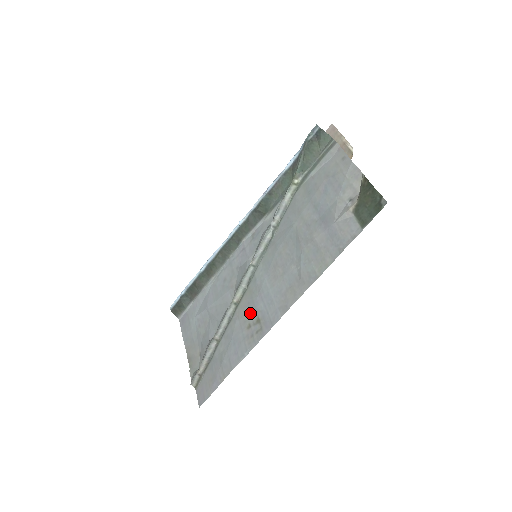
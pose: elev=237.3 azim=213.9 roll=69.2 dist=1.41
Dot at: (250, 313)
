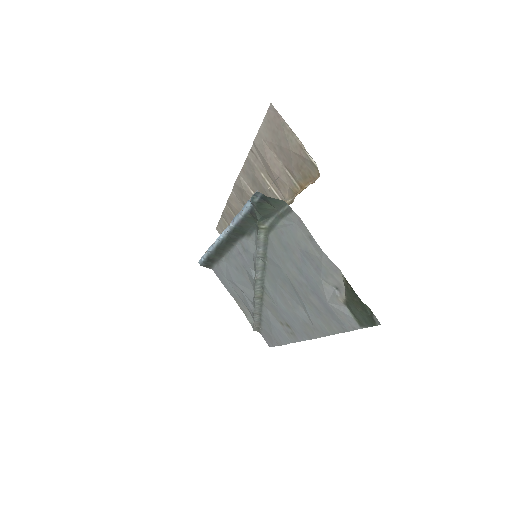
Dot at: (277, 315)
